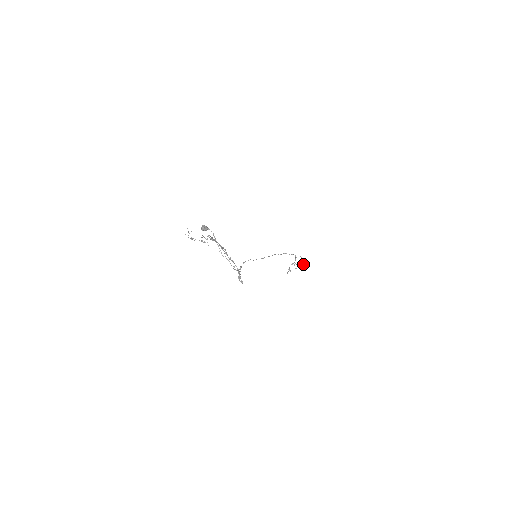
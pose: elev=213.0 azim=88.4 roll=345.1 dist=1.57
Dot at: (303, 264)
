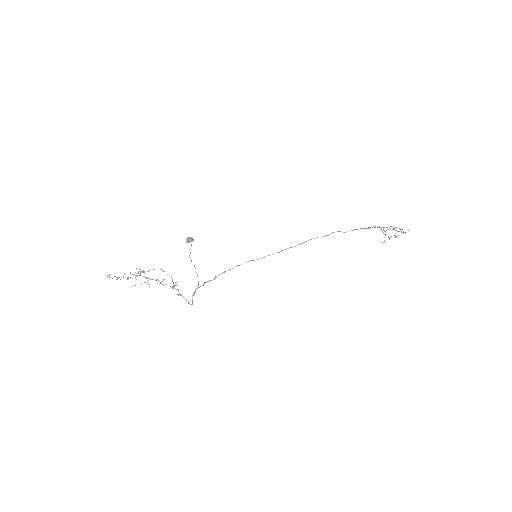
Dot at: occluded
